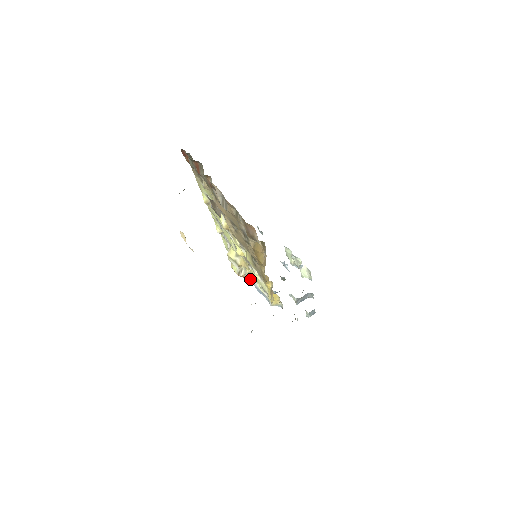
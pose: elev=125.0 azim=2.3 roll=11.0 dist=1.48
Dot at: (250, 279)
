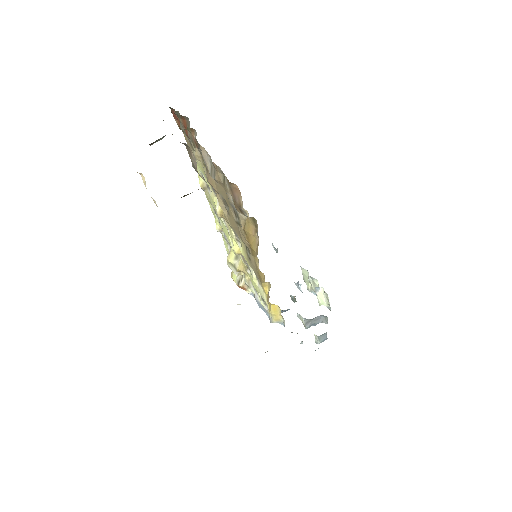
Dot at: (251, 292)
